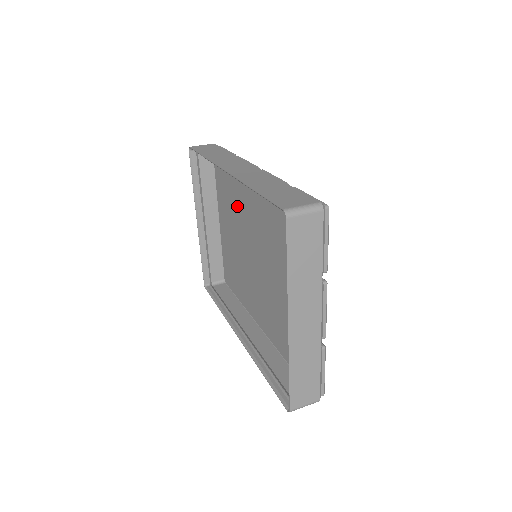
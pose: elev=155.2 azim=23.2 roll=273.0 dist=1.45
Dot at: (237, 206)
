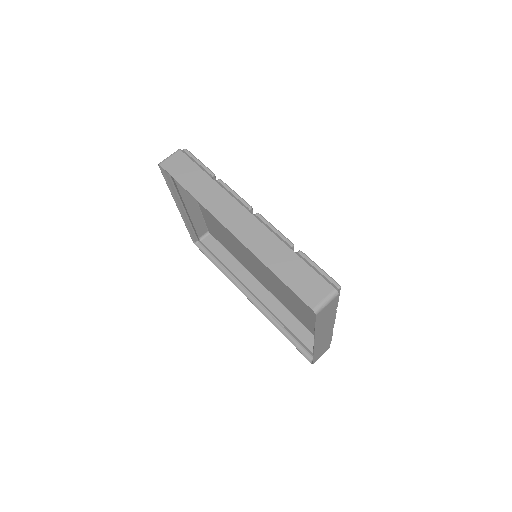
Dot at: occluded
